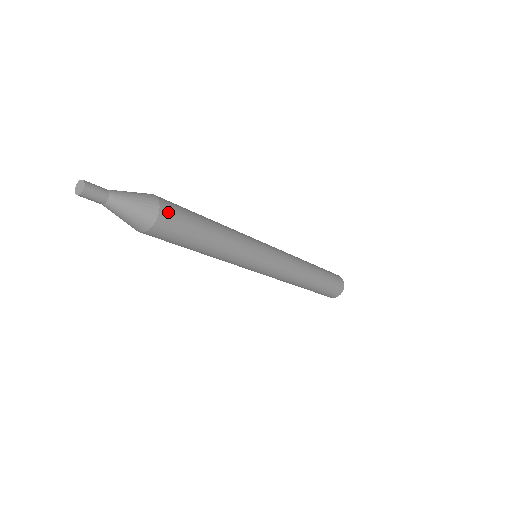
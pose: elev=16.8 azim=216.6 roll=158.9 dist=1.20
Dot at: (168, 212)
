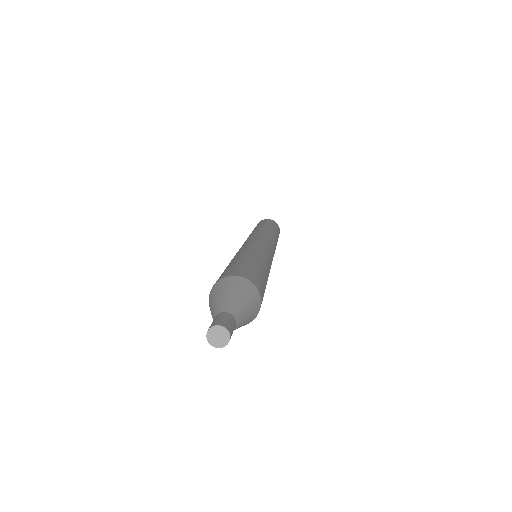
Dot at: (262, 295)
